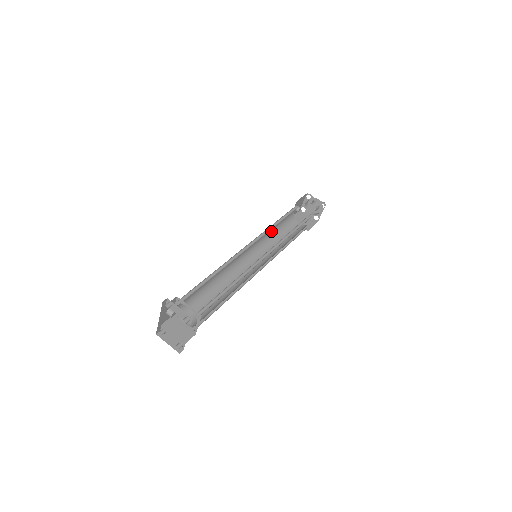
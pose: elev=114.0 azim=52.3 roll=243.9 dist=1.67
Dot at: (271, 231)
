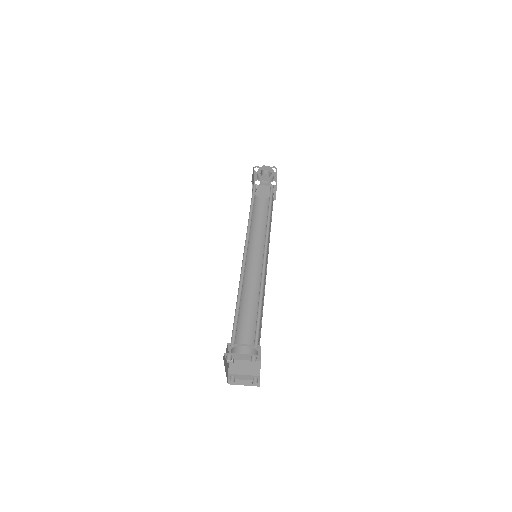
Dot at: occluded
